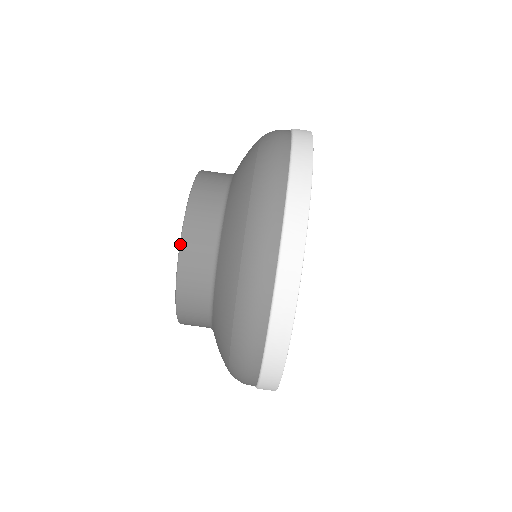
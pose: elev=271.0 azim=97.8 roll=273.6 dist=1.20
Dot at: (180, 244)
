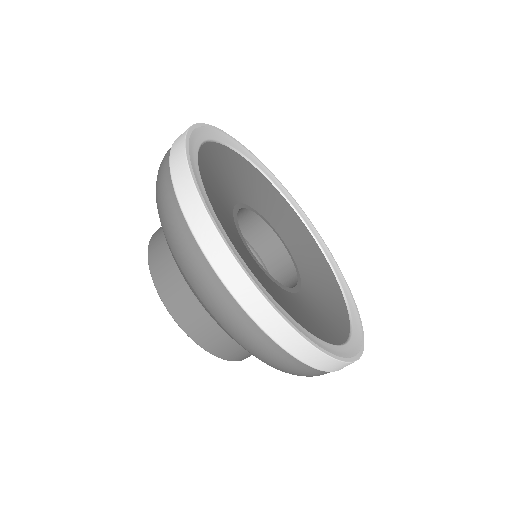
Dot at: occluded
